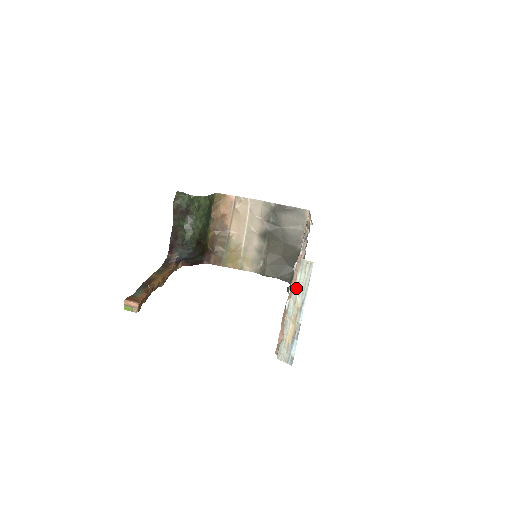
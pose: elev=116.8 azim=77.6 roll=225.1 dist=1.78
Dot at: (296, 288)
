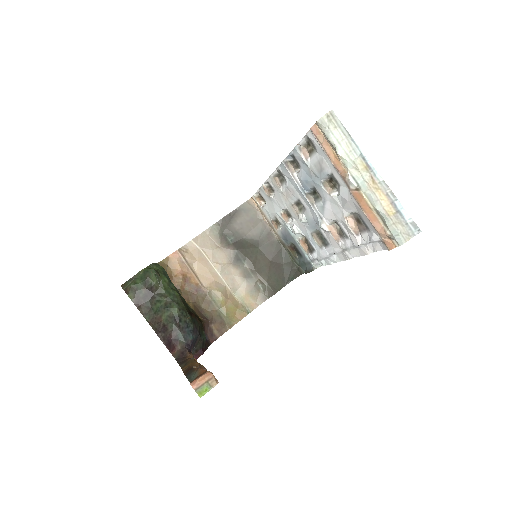
Dot at: (343, 153)
